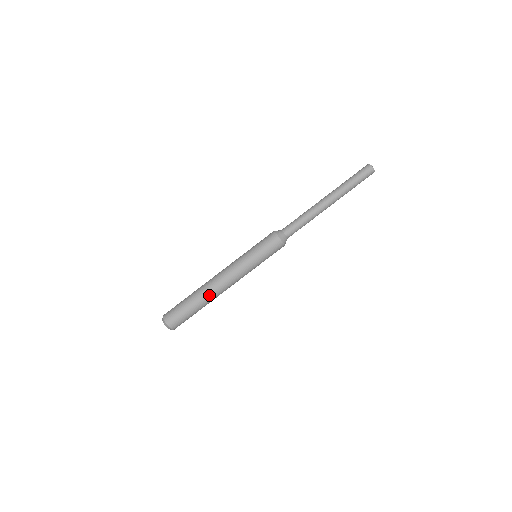
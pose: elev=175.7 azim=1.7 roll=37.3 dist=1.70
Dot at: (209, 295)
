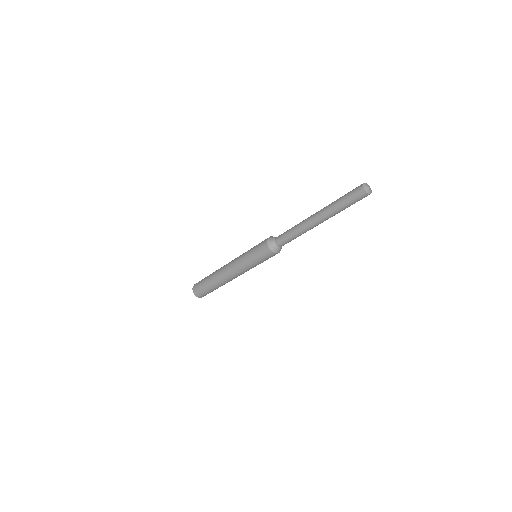
Dot at: (224, 283)
